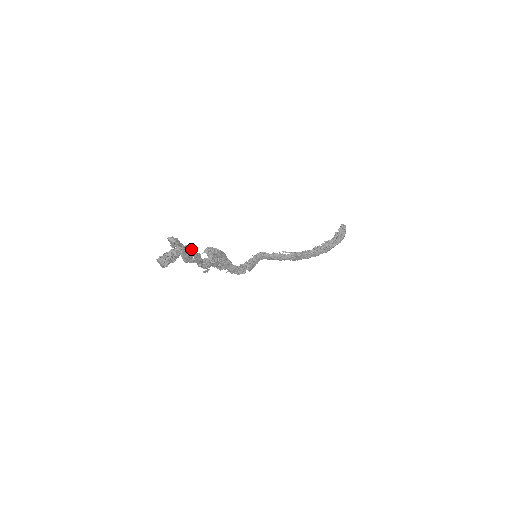
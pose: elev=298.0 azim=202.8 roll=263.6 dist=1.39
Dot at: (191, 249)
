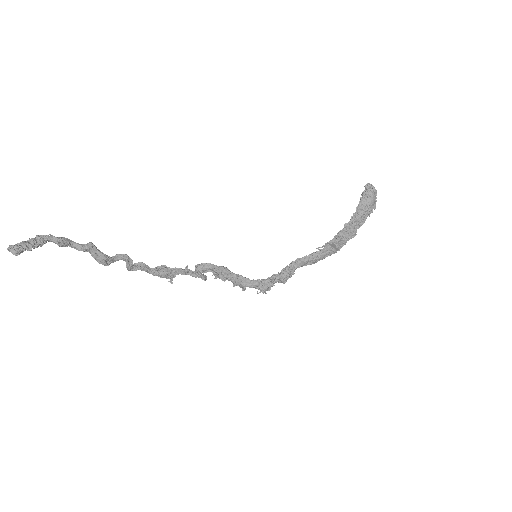
Dot at: (91, 246)
